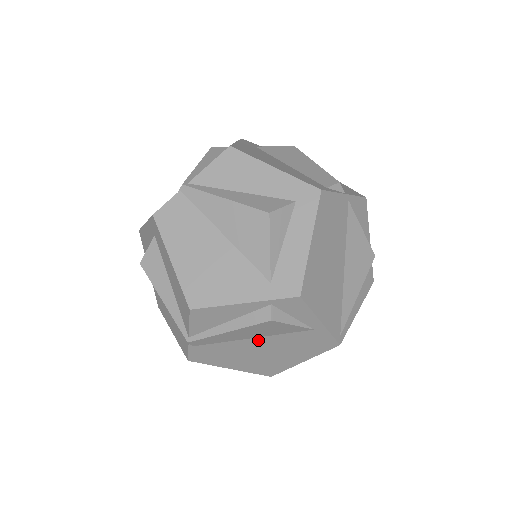
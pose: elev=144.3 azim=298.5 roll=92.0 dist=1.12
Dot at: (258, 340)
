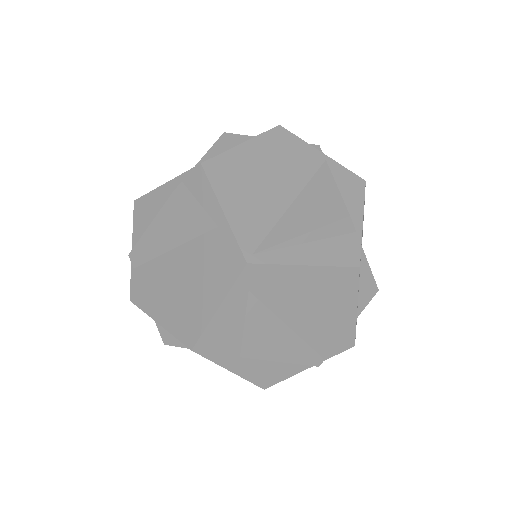
Dot at: (177, 254)
